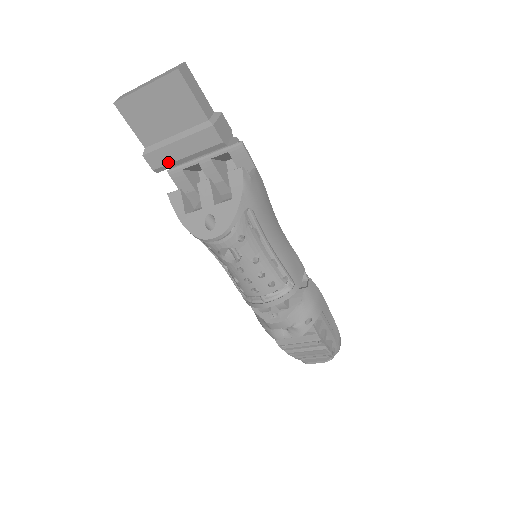
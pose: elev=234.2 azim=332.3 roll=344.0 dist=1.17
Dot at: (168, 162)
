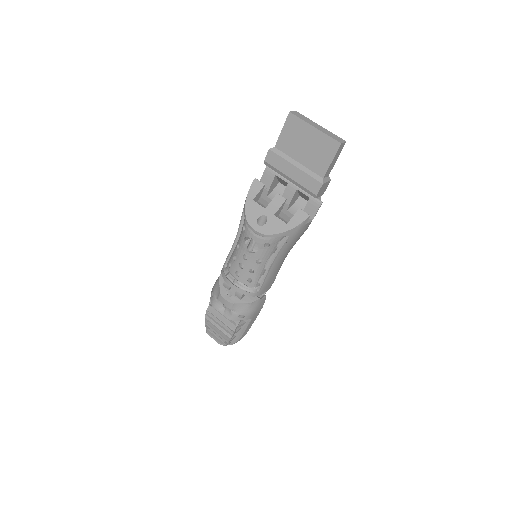
Dot at: (277, 168)
